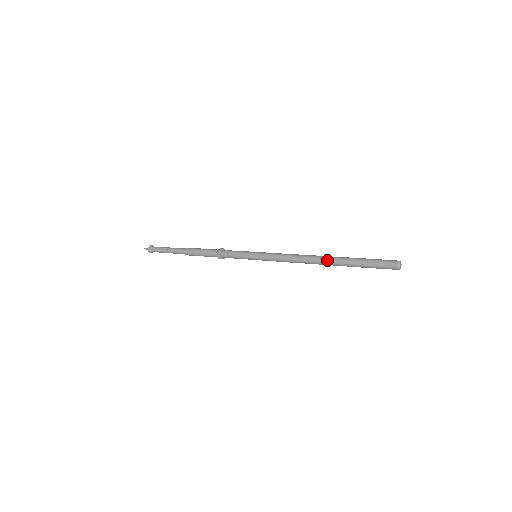
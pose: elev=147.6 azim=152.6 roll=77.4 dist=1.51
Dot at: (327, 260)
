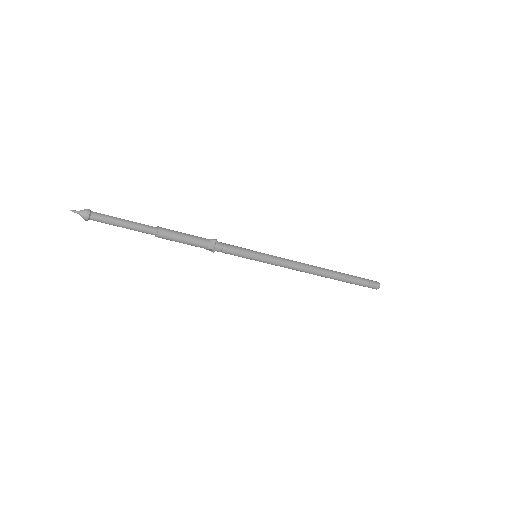
Dot at: (328, 277)
